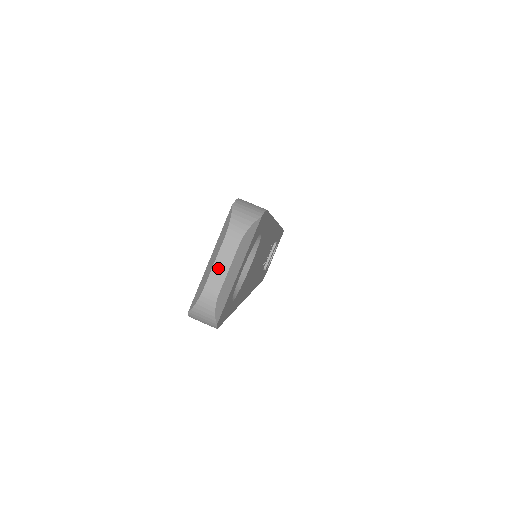
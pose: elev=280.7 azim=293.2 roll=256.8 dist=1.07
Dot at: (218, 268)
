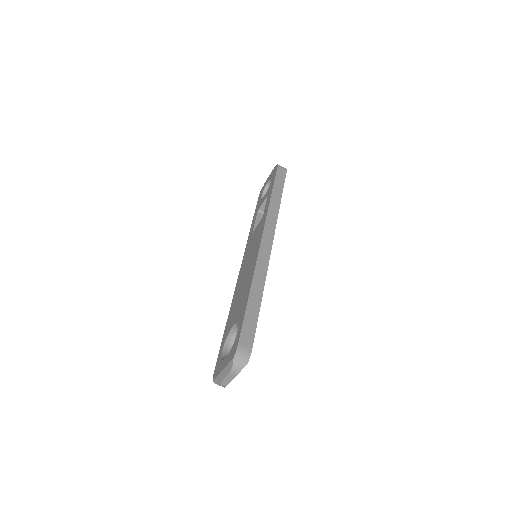
Dot at: (226, 380)
